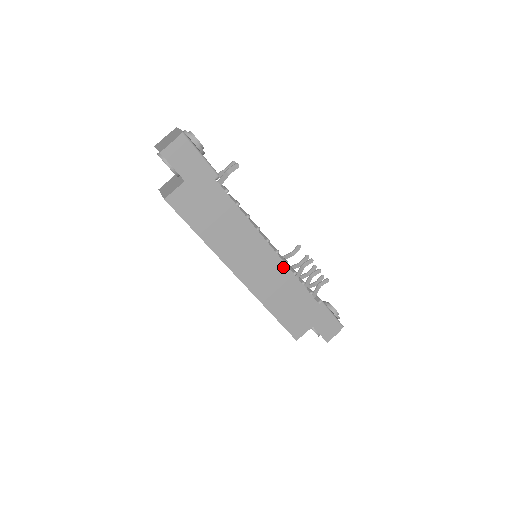
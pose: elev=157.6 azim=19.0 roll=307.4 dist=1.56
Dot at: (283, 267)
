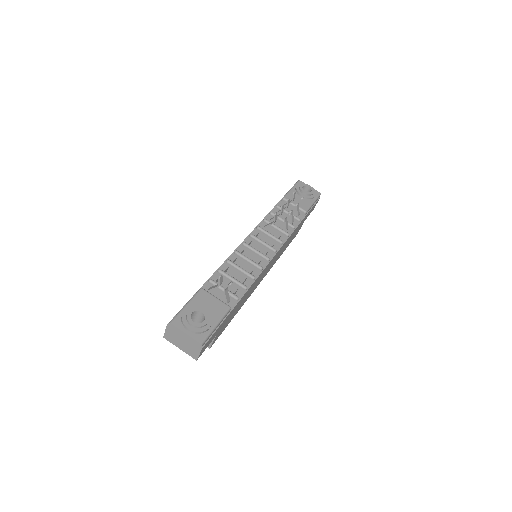
Dot at: occluded
